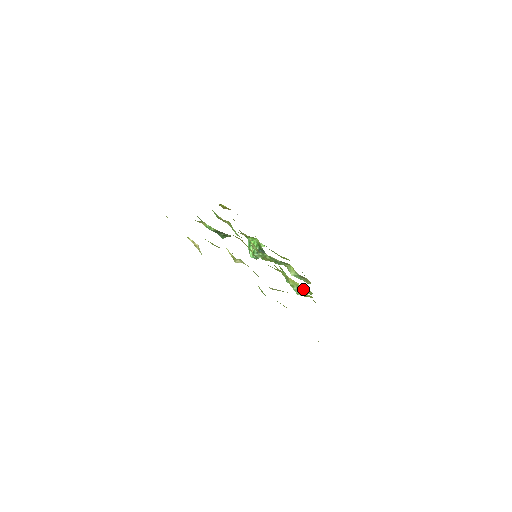
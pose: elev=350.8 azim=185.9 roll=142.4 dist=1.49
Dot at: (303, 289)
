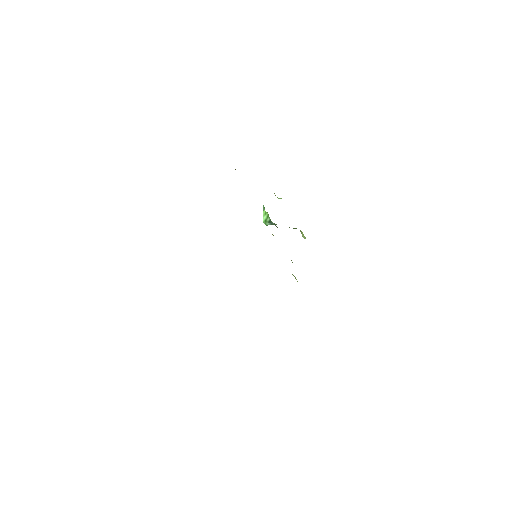
Dot at: occluded
